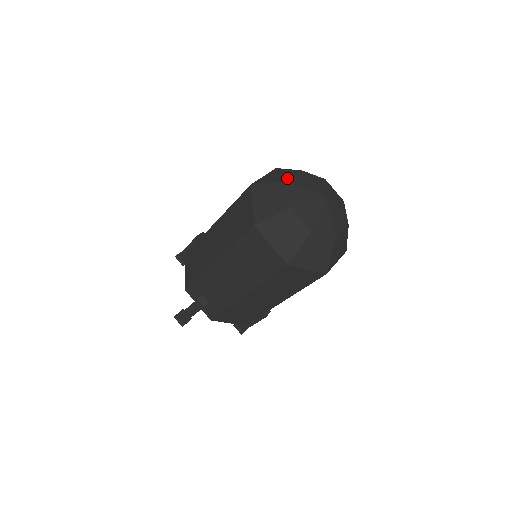
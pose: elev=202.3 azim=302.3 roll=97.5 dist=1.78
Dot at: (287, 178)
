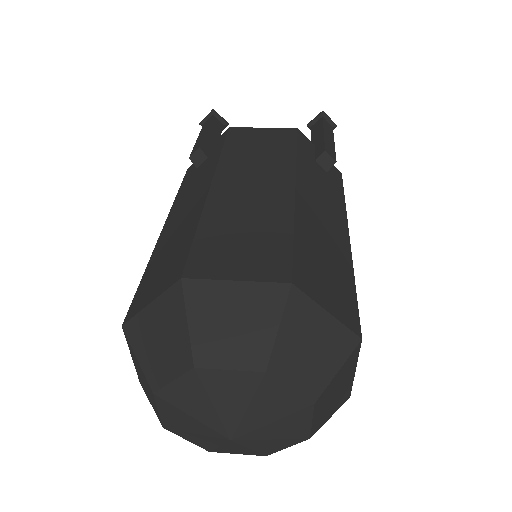
Dot at: (158, 377)
